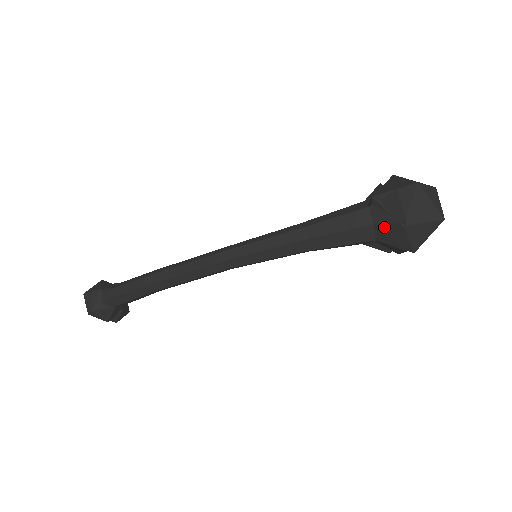
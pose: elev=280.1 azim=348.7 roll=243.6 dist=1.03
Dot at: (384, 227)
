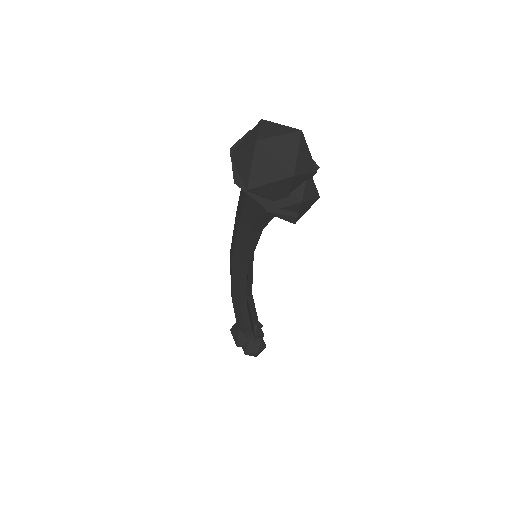
Dot at: occluded
